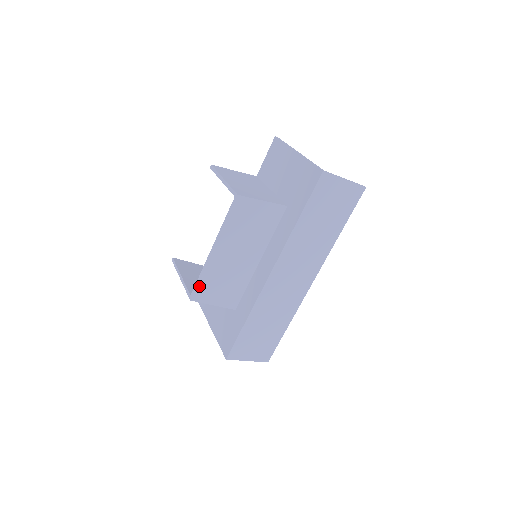
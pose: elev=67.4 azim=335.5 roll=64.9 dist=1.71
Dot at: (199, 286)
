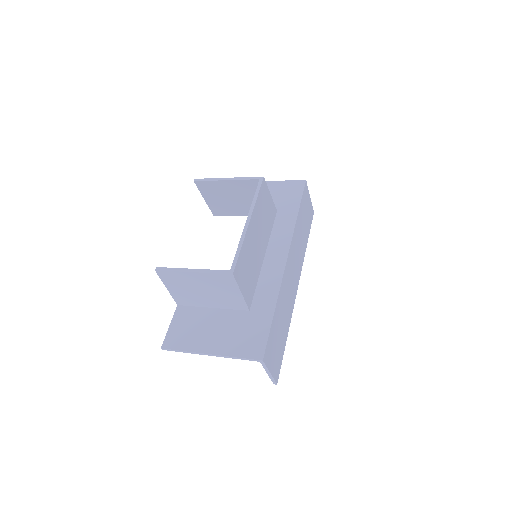
Dot at: (239, 259)
